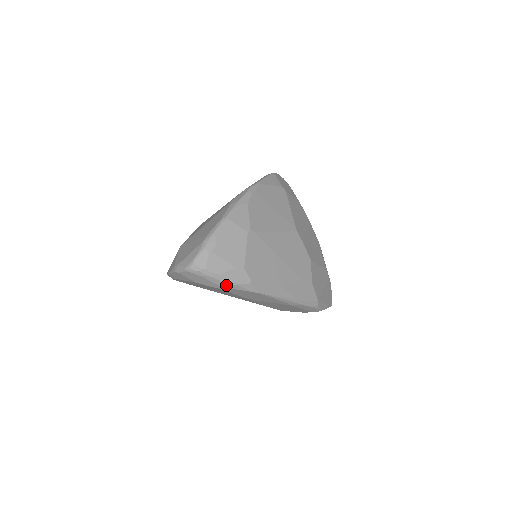
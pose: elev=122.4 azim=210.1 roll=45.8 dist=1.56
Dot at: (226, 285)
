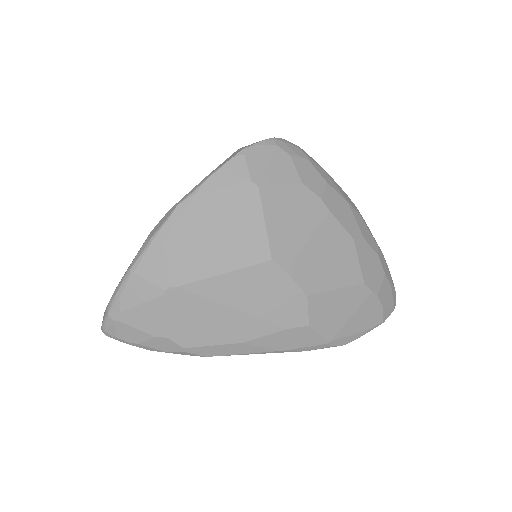
Dot at: (154, 350)
